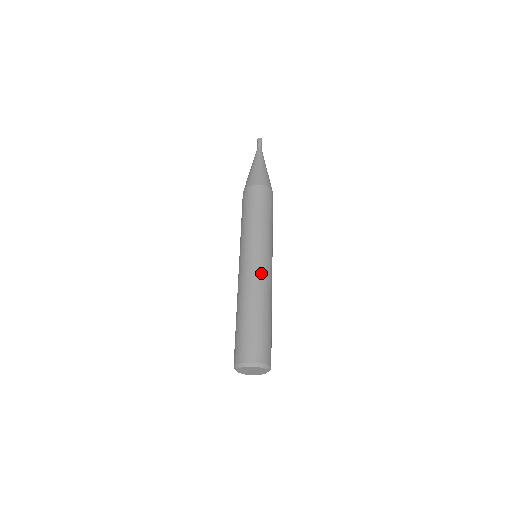
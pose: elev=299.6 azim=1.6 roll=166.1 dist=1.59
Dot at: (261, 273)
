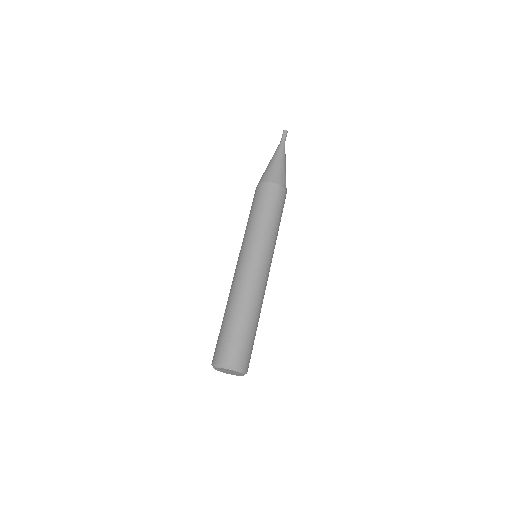
Dot at: (253, 275)
